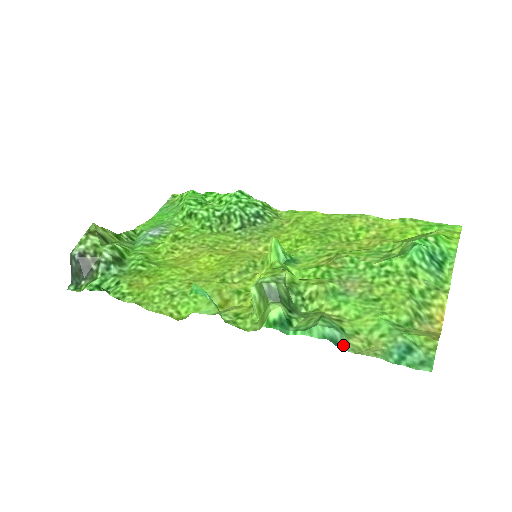
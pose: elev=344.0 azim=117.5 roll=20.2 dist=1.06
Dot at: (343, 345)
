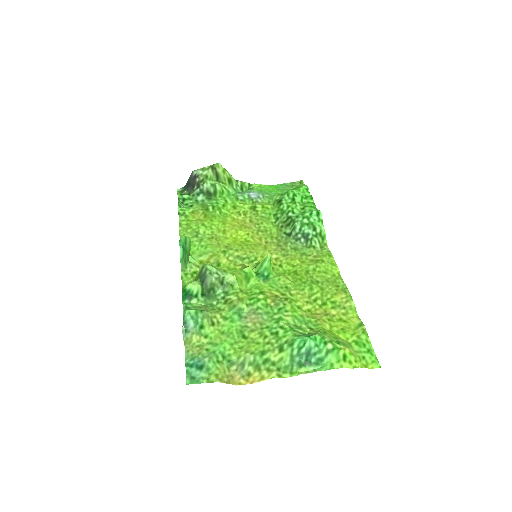
Dot at: (188, 332)
